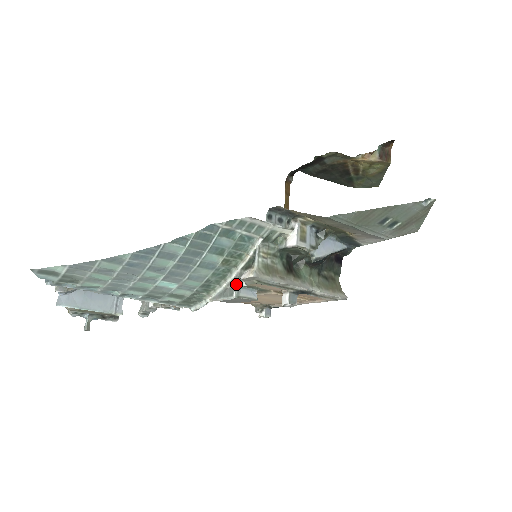
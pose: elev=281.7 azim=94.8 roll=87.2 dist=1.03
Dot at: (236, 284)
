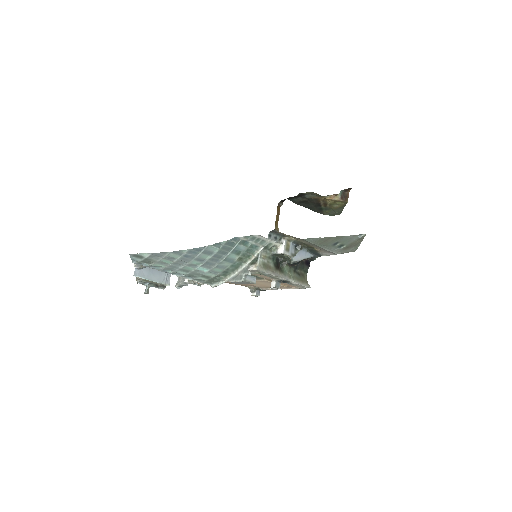
Dot at: (245, 273)
